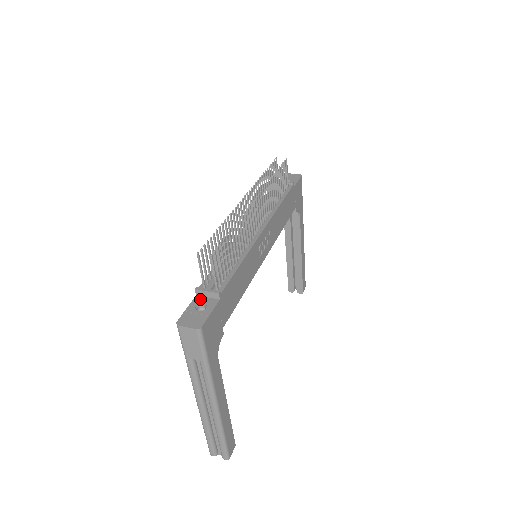
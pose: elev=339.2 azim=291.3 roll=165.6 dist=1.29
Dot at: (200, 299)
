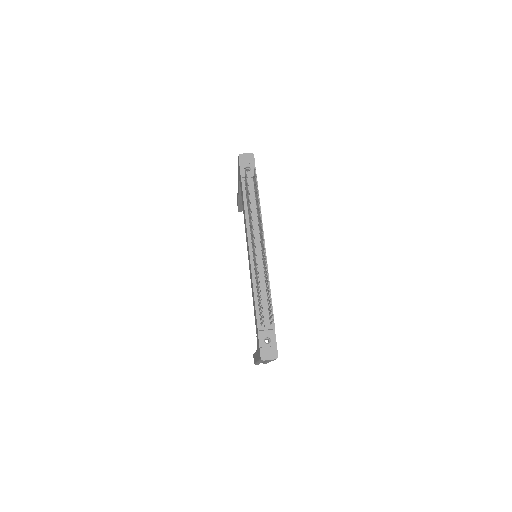
Dot at: (263, 334)
